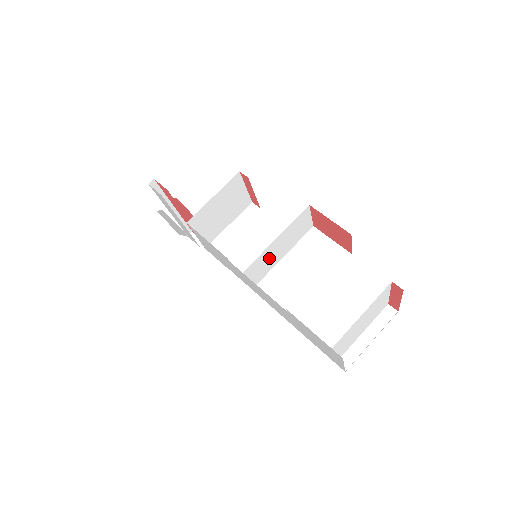
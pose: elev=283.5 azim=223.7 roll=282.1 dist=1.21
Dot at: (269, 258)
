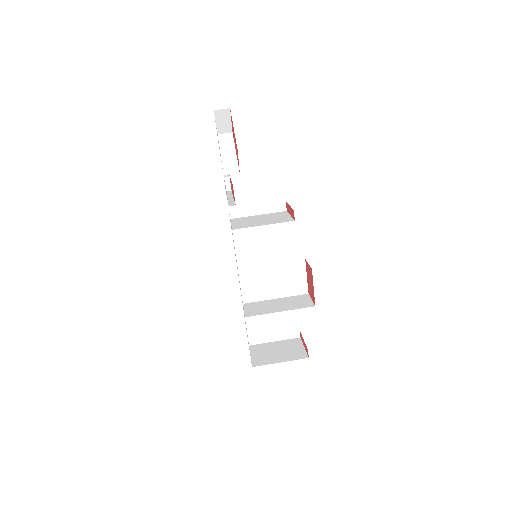
Dot at: occluded
